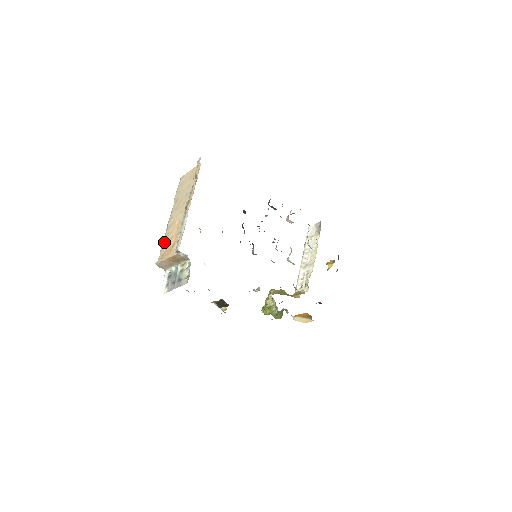
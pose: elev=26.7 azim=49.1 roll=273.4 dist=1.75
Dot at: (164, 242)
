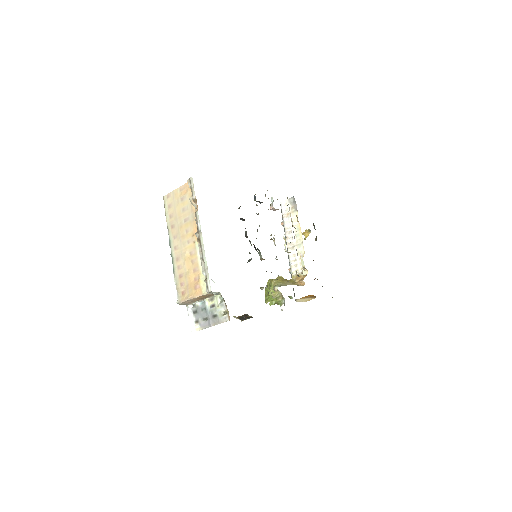
Dot at: (177, 277)
